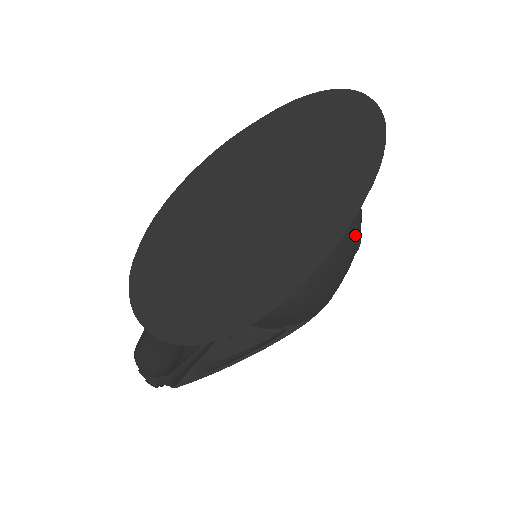
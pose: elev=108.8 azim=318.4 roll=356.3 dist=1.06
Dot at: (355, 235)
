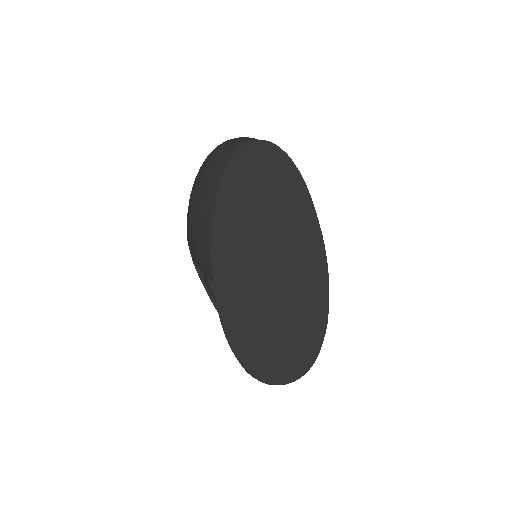
Dot at: occluded
